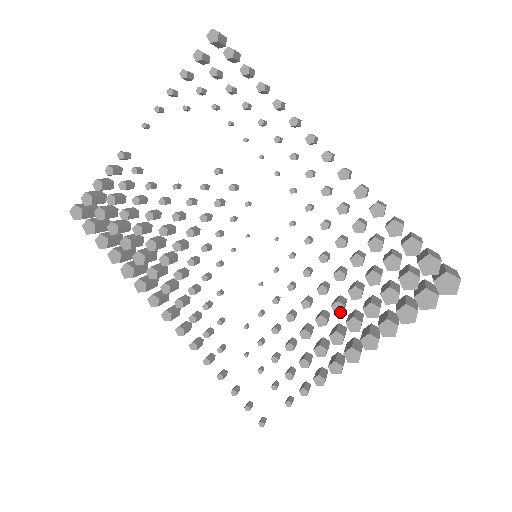
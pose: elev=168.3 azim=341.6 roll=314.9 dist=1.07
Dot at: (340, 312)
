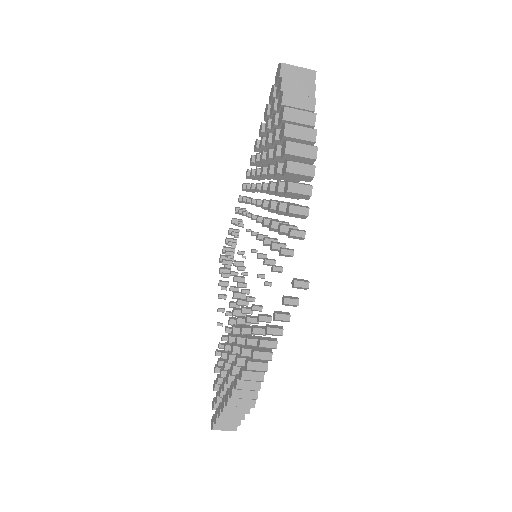
Dot at: (269, 168)
